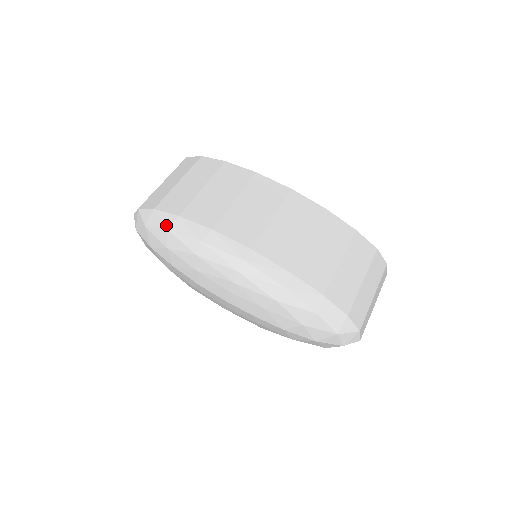
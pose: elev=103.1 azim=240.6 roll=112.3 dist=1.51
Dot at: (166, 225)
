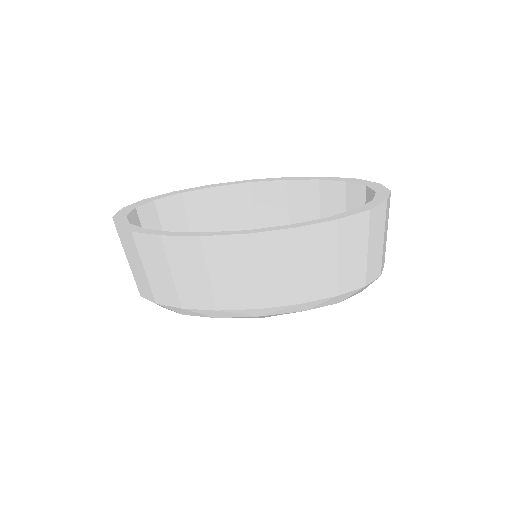
Dot at: (179, 313)
